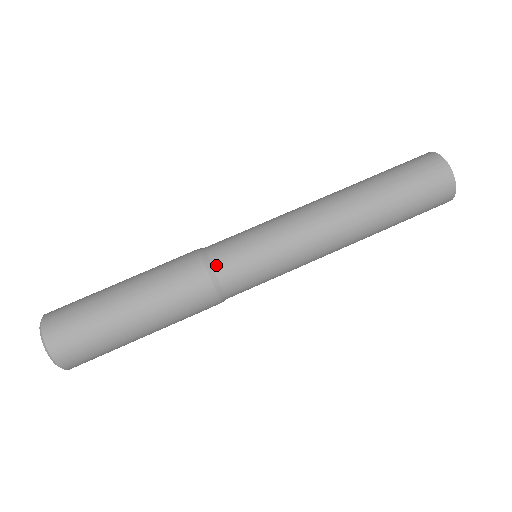
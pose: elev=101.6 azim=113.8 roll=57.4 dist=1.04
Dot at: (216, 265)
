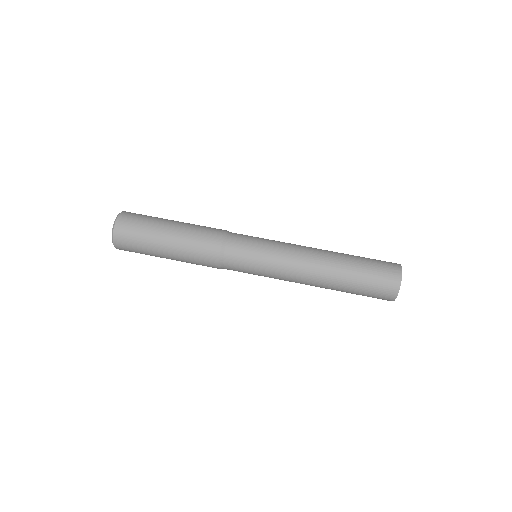
Dot at: (229, 241)
